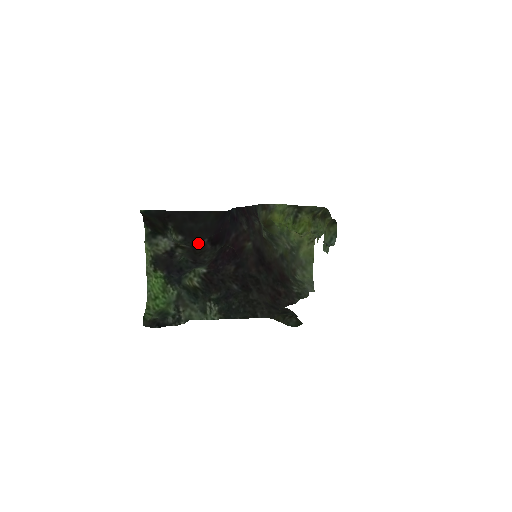
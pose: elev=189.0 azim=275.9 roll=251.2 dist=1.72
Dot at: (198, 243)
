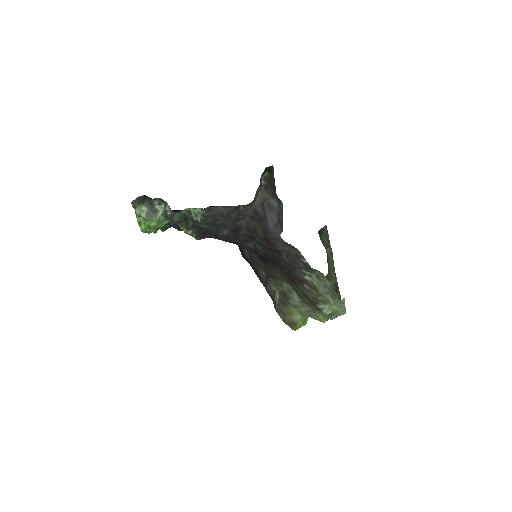
Dot at: occluded
